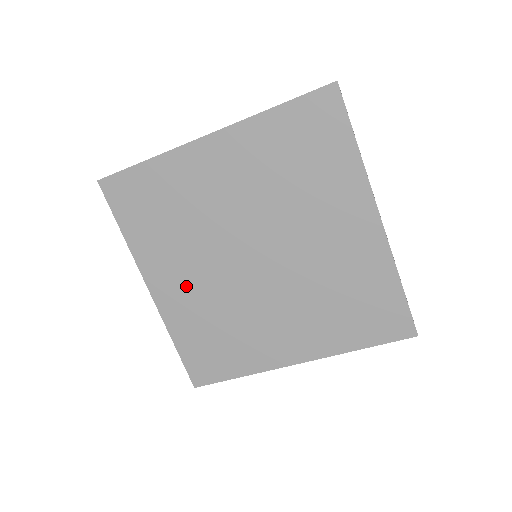
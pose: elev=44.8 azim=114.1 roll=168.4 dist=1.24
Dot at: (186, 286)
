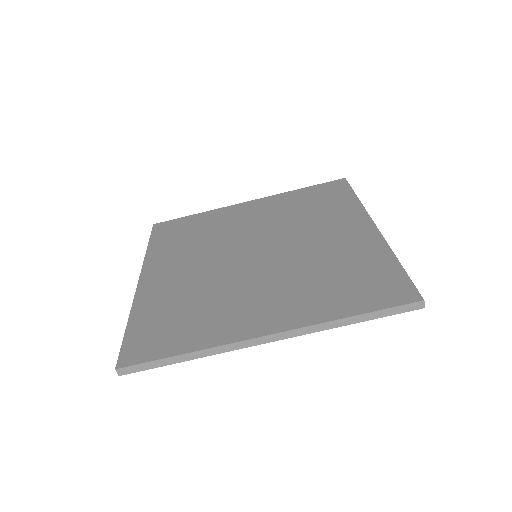
Dot at: (177, 275)
